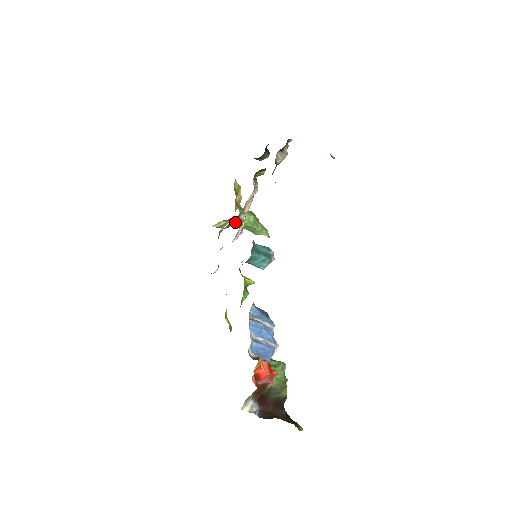
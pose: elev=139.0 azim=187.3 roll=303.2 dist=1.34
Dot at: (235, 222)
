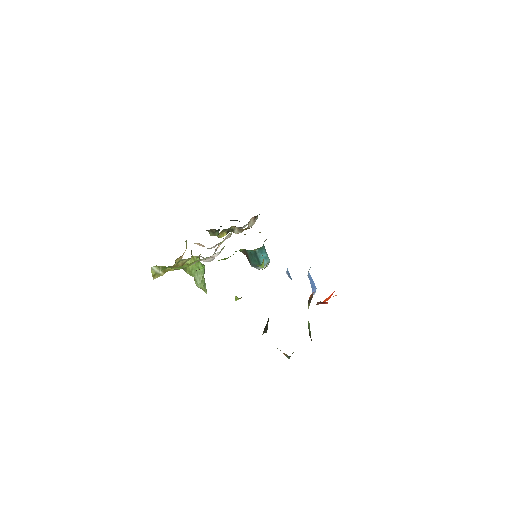
Dot at: (192, 261)
